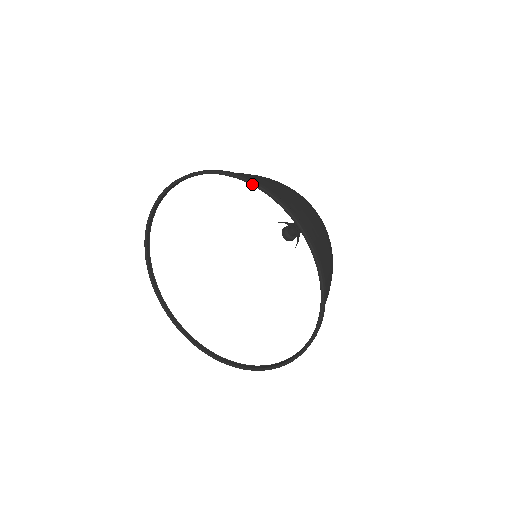
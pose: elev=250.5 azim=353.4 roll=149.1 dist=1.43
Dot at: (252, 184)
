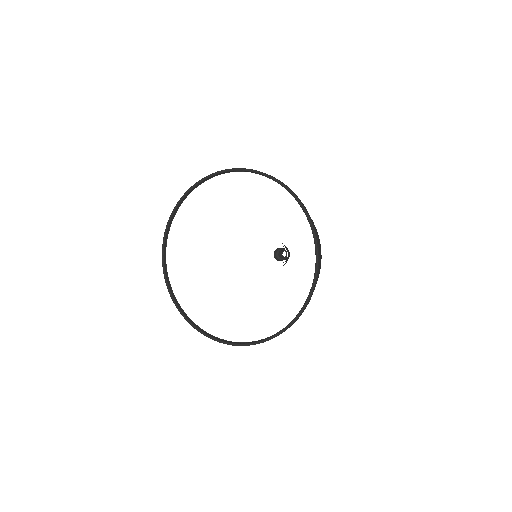
Dot at: (316, 247)
